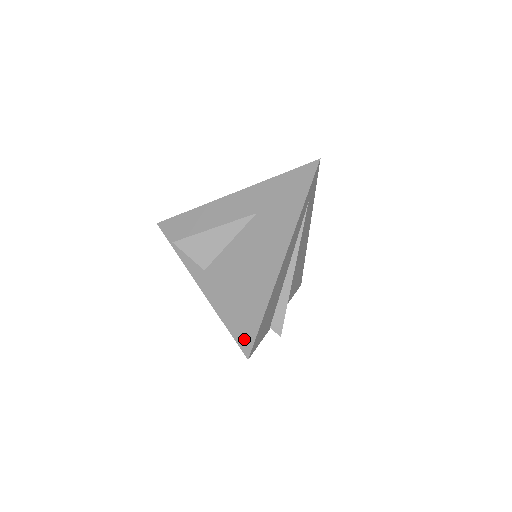
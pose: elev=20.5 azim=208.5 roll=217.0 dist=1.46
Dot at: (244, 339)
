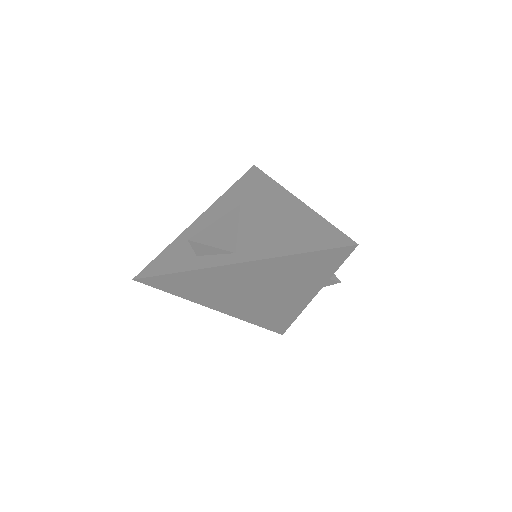
Dot at: (336, 241)
